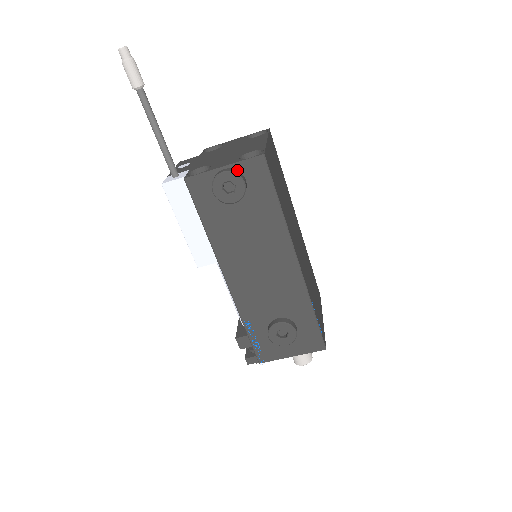
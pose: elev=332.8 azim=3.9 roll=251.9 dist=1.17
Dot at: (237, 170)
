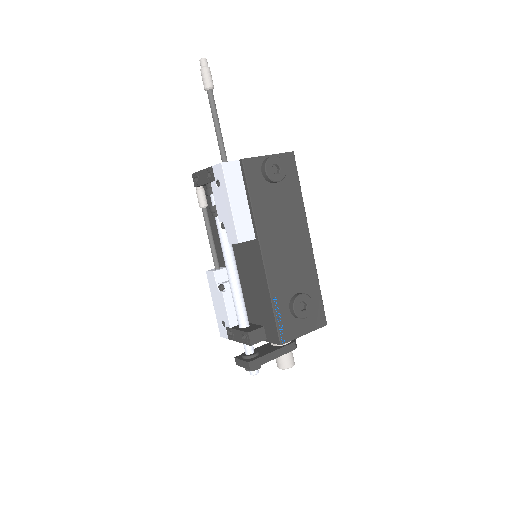
Dot at: occluded
